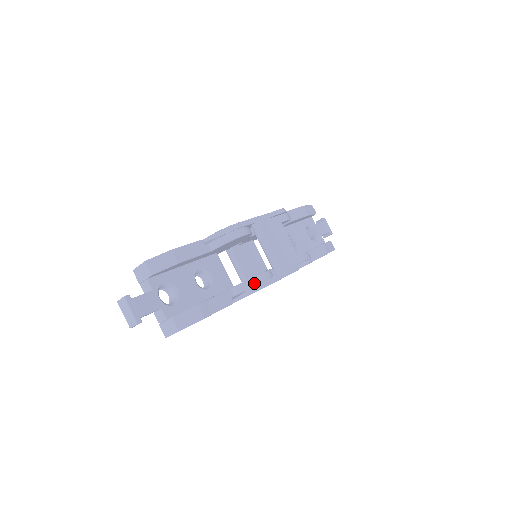
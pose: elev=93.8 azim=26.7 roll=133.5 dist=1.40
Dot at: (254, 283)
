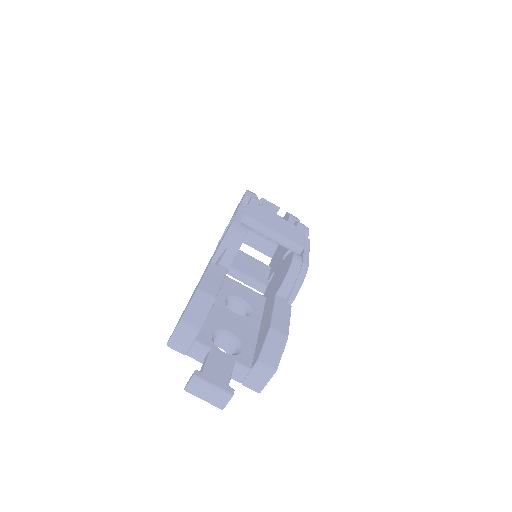
Dot at: (296, 271)
